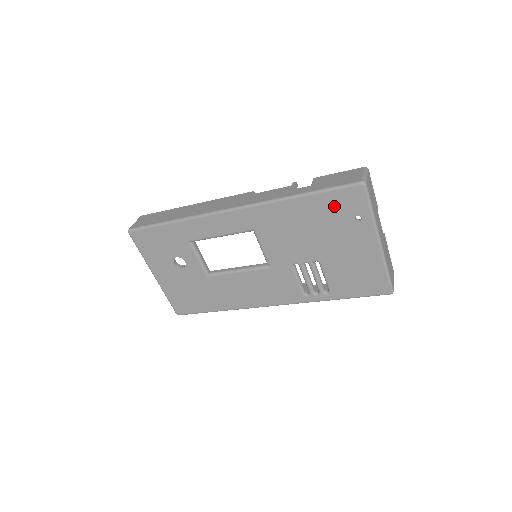
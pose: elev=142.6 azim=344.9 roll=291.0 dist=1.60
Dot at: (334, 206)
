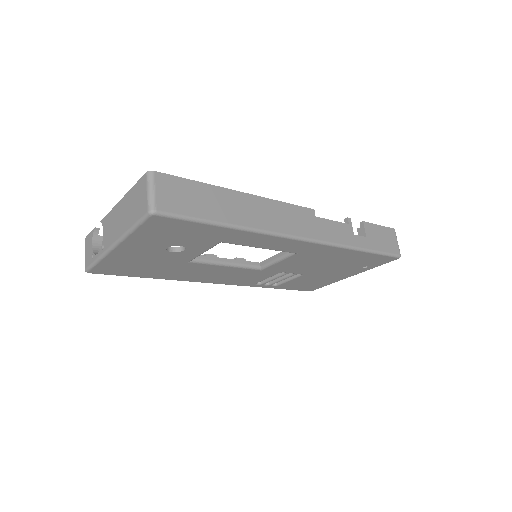
Dot at: (367, 260)
